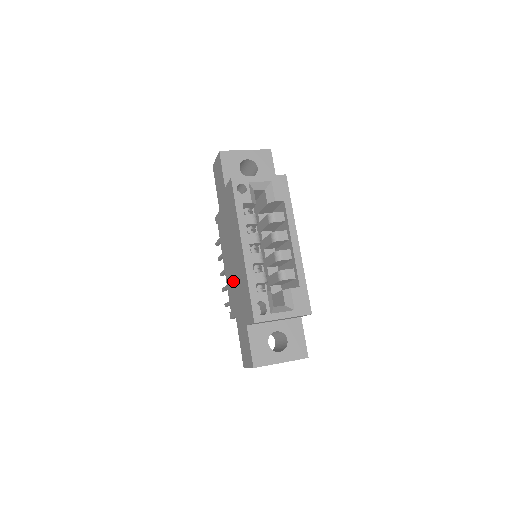
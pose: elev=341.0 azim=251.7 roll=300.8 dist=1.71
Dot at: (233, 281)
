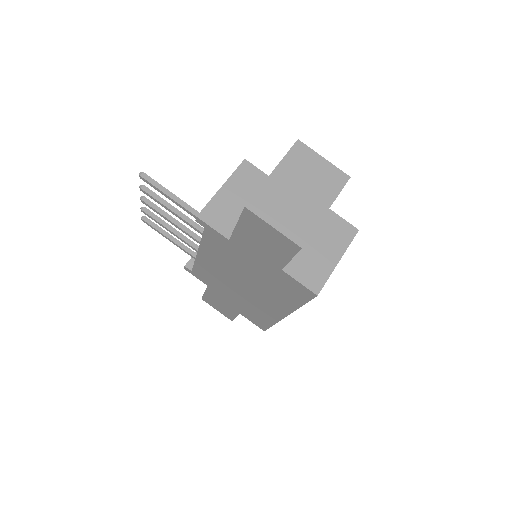
Dot at: (226, 285)
